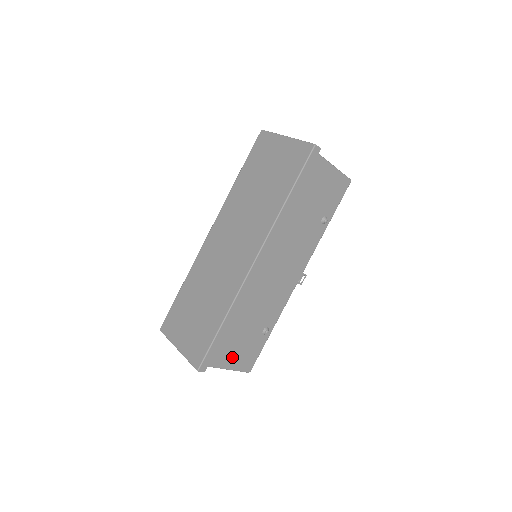
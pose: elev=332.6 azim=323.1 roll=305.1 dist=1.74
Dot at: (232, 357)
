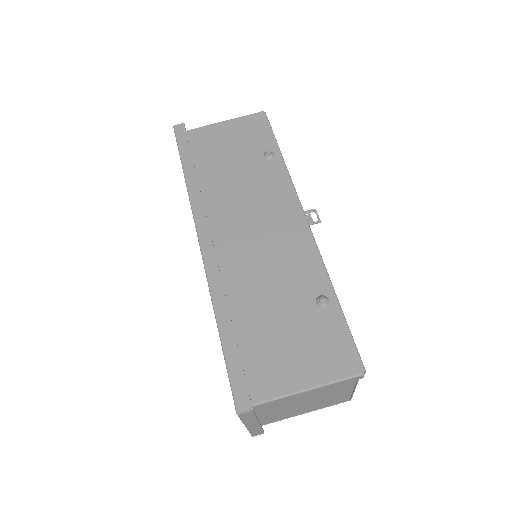
Dot at: (298, 367)
